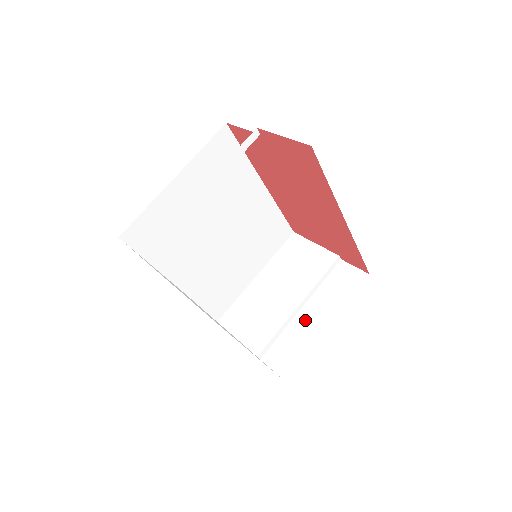
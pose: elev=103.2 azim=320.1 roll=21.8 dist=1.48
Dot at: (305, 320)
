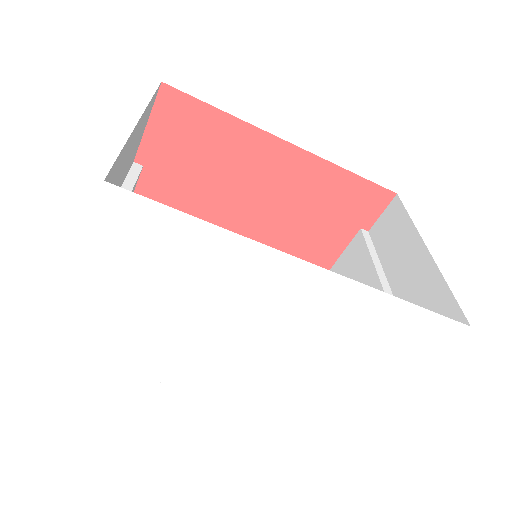
Dot at: (405, 283)
